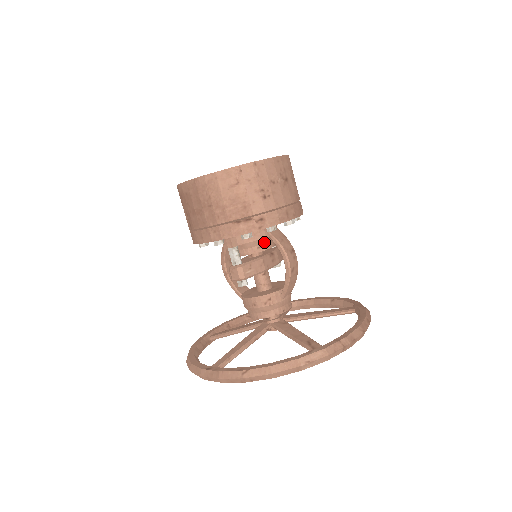
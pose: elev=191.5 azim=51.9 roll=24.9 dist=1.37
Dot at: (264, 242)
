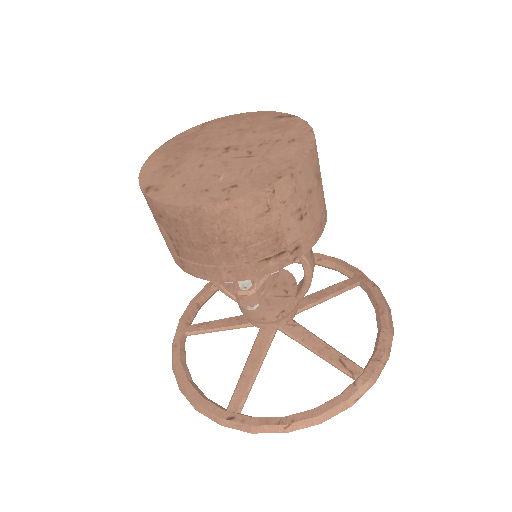
Dot at: occluded
